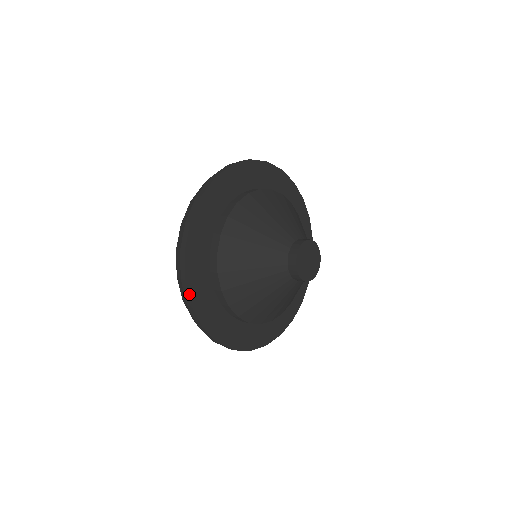
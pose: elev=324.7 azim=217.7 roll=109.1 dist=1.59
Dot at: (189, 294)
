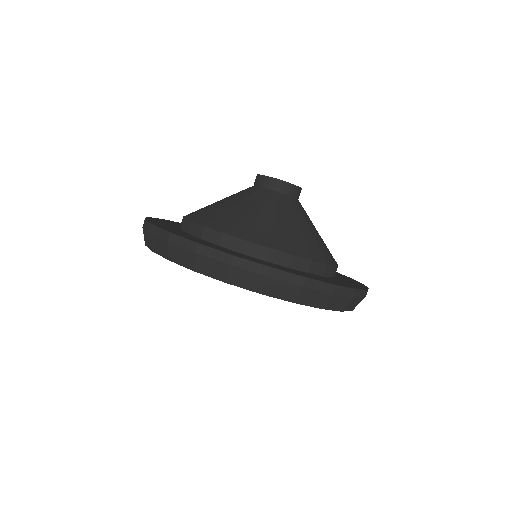
Dot at: (252, 262)
